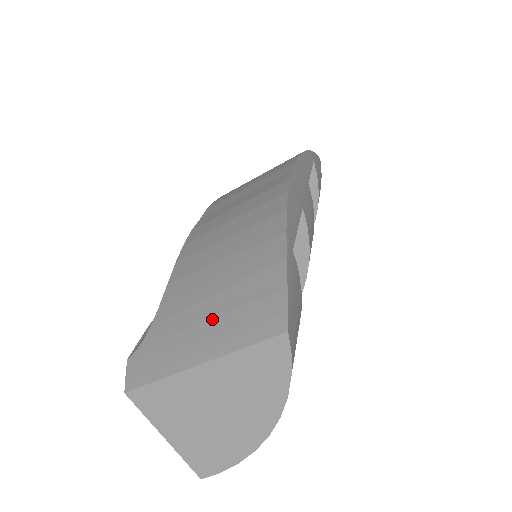
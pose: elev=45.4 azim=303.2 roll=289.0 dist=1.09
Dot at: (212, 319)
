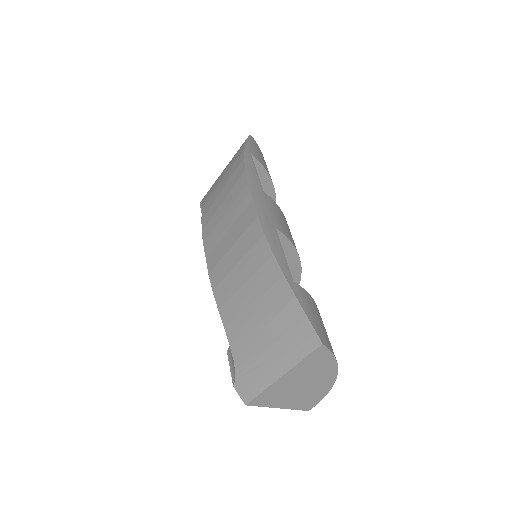
Dot at: (272, 348)
